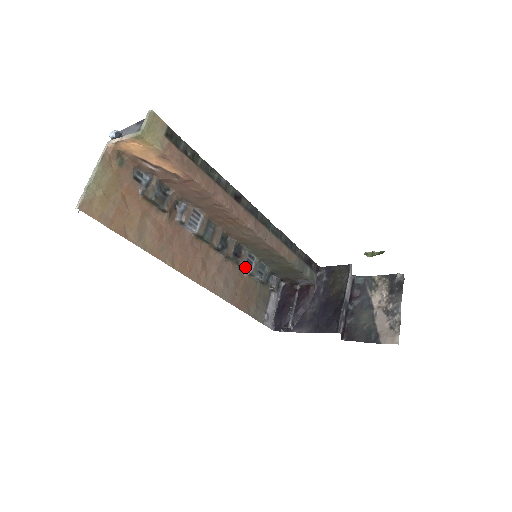
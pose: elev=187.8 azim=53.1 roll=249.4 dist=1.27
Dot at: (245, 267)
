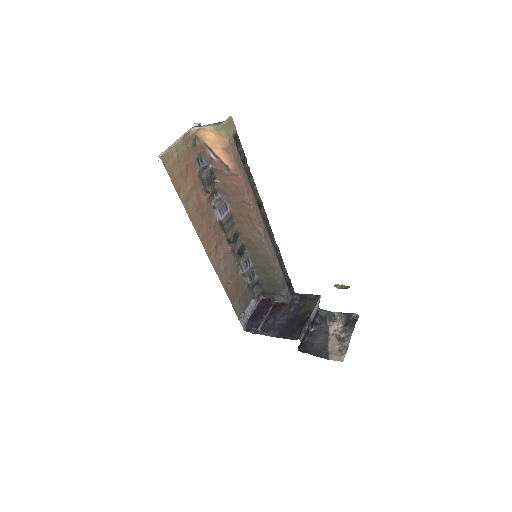
Dot at: (242, 266)
